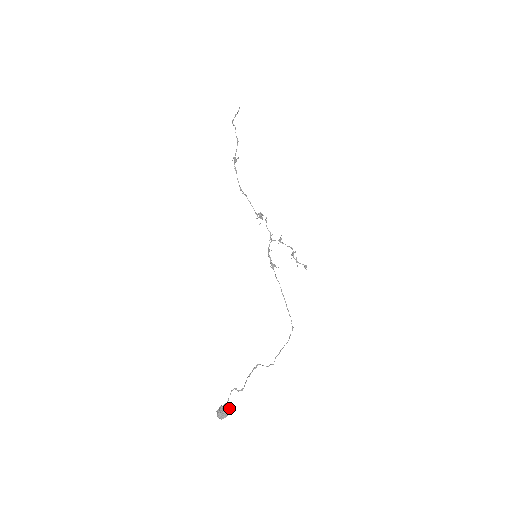
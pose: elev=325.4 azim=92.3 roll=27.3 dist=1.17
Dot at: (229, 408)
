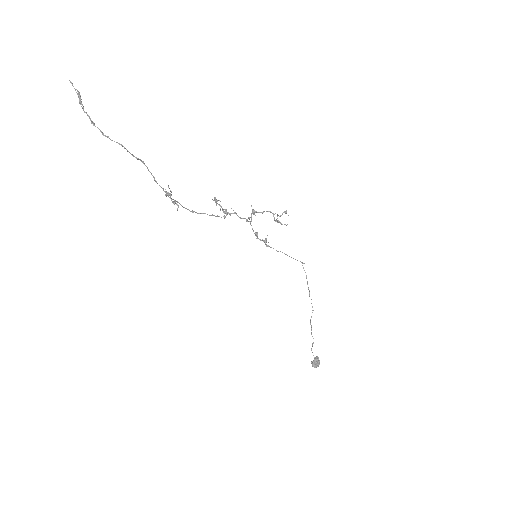
Dot at: (319, 360)
